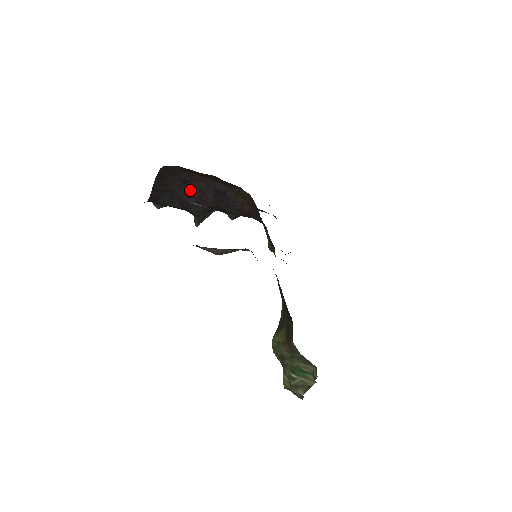
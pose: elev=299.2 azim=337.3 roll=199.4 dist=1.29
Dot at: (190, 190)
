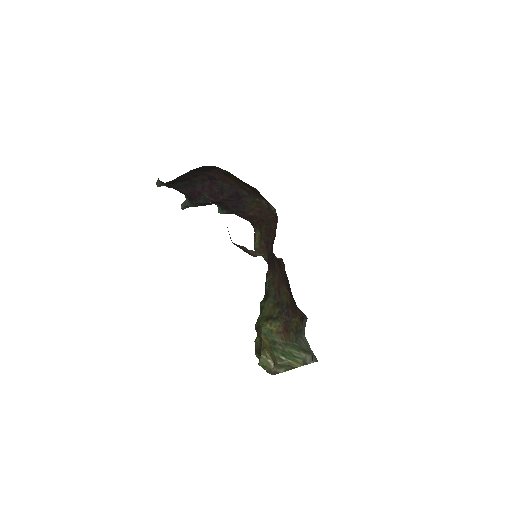
Dot at: (210, 185)
